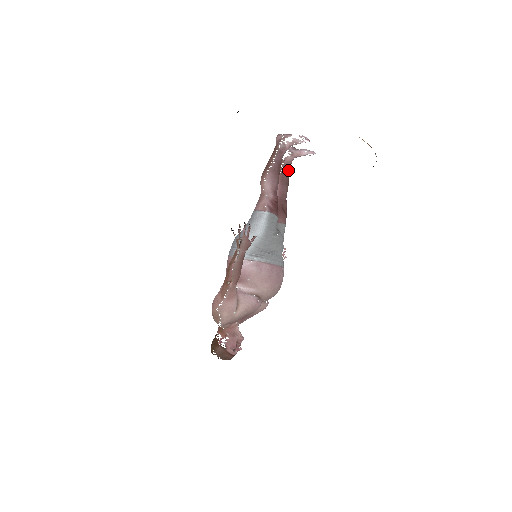
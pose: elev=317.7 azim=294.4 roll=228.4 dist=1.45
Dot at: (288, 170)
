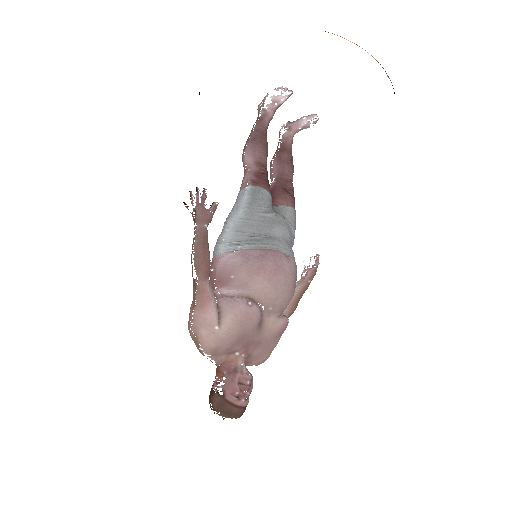
Dot at: (288, 148)
